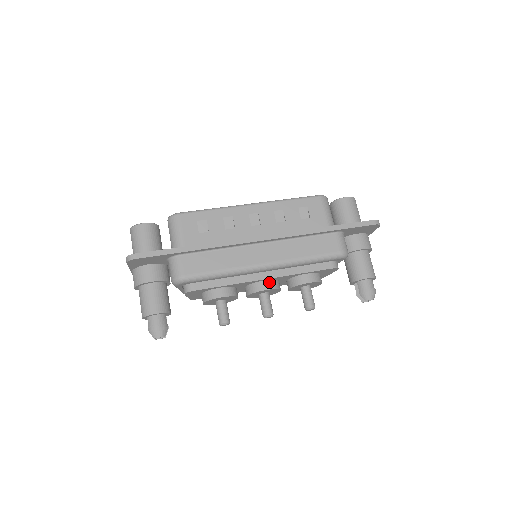
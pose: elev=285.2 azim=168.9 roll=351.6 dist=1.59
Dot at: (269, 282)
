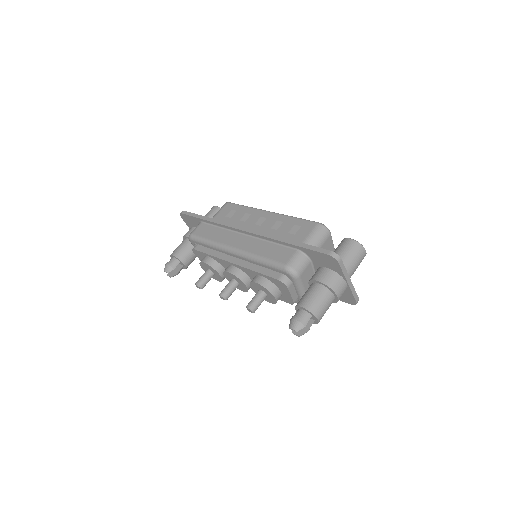
Dot at: (235, 268)
